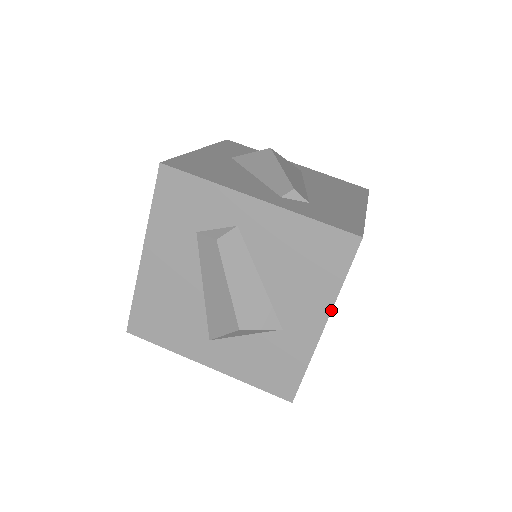
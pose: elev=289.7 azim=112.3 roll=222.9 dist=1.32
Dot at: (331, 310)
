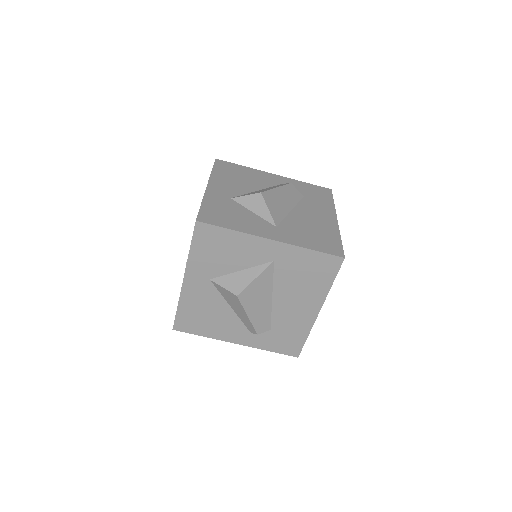
Dot at: occluded
